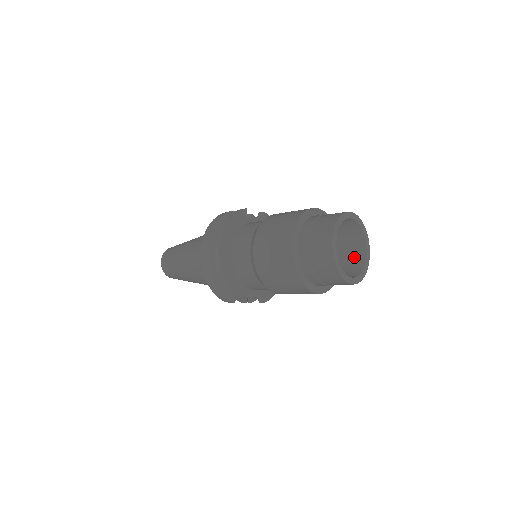
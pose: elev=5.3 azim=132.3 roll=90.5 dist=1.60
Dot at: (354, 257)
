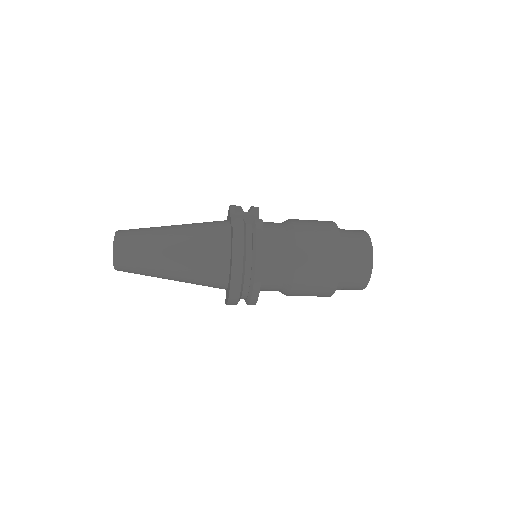
Dot at: occluded
